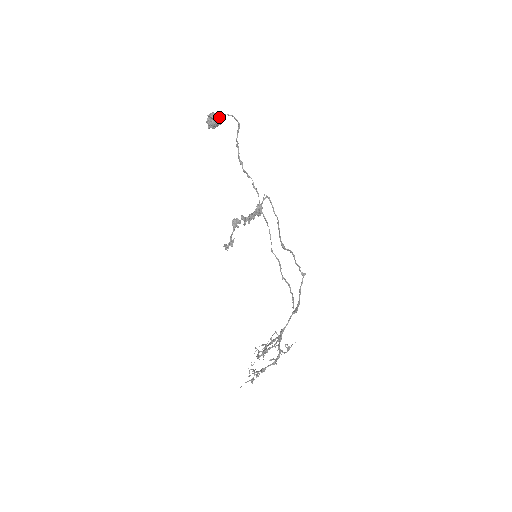
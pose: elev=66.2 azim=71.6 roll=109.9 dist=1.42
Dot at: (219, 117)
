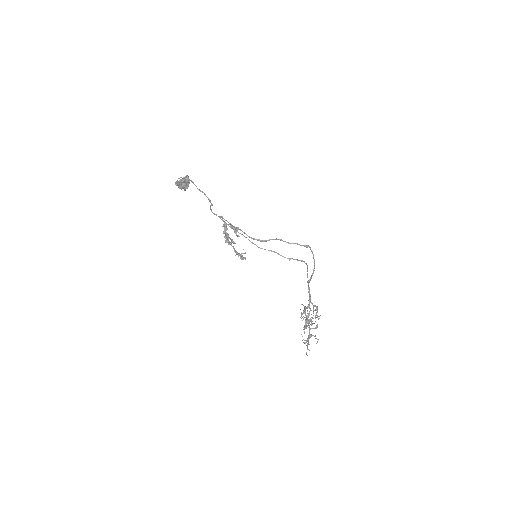
Dot at: (178, 183)
